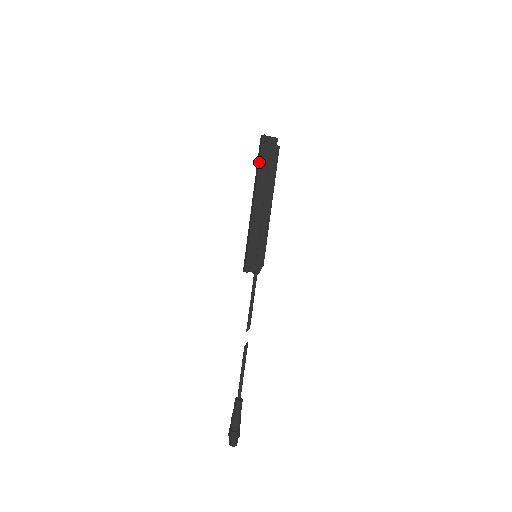
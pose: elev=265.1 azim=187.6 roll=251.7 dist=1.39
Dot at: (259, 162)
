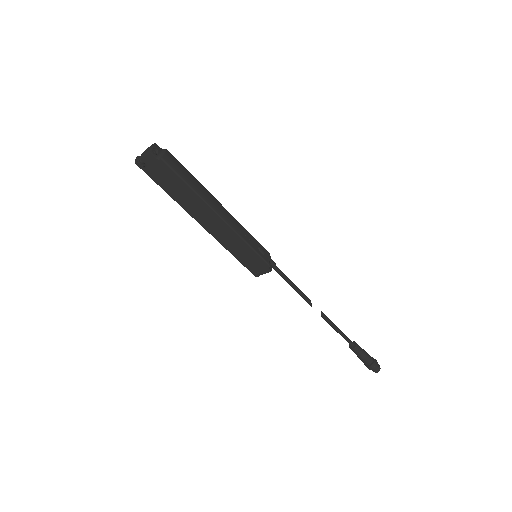
Dot at: occluded
